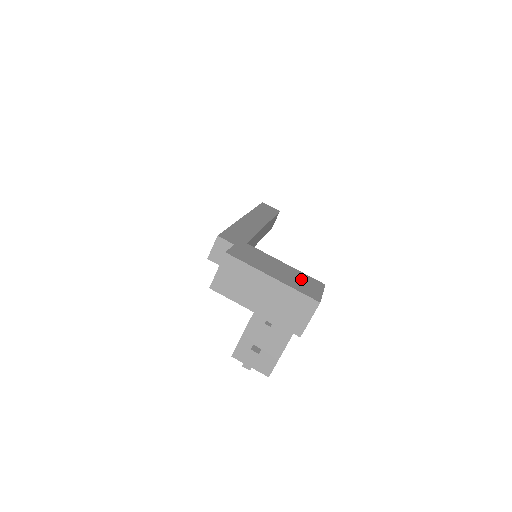
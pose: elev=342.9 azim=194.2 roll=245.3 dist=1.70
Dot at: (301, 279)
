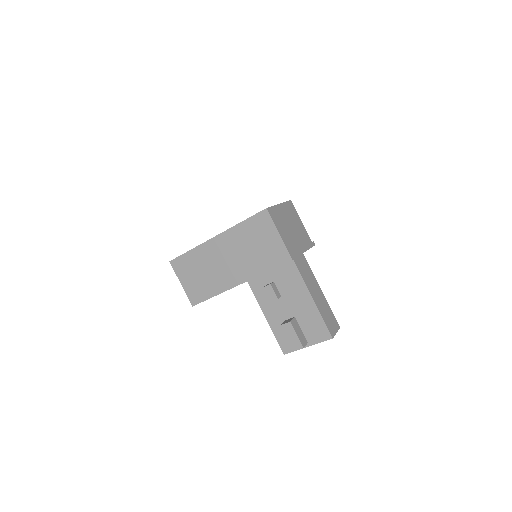
Dot at: occluded
